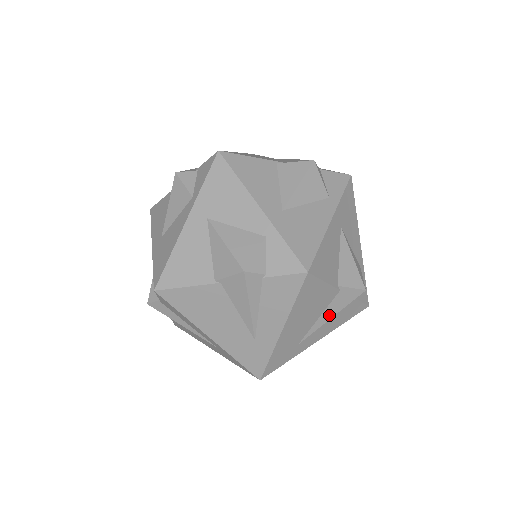
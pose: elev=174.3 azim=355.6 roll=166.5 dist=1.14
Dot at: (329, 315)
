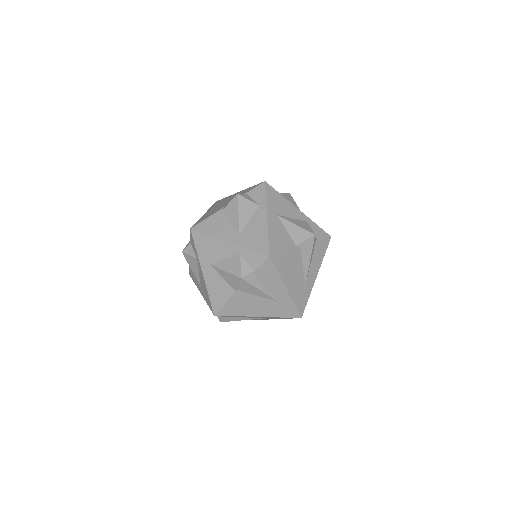
Dot at: (307, 261)
